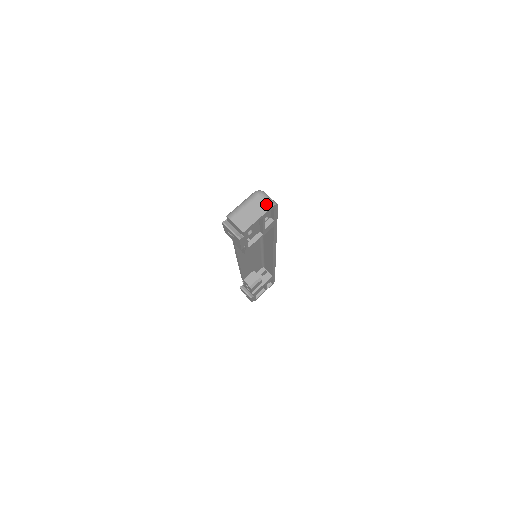
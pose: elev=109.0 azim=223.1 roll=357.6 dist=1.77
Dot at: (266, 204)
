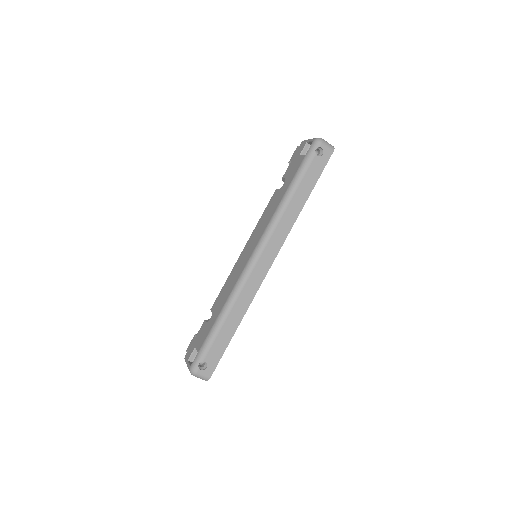
Dot at: occluded
